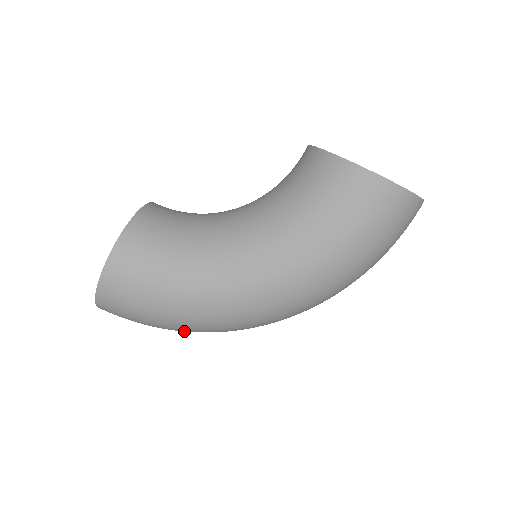
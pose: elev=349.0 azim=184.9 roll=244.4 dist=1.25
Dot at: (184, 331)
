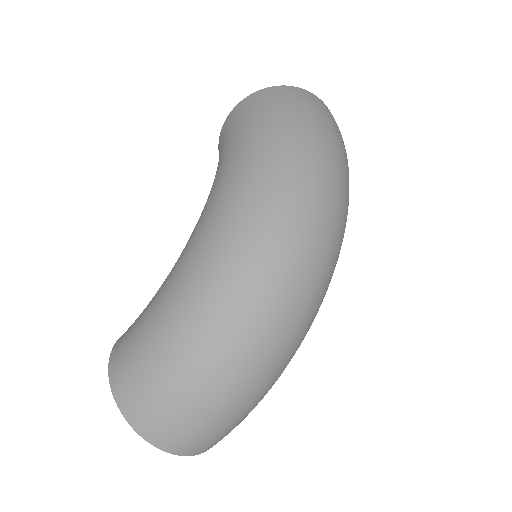
Dot at: (219, 356)
